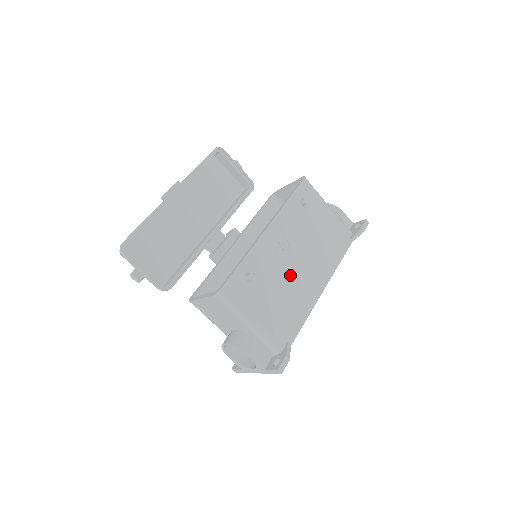
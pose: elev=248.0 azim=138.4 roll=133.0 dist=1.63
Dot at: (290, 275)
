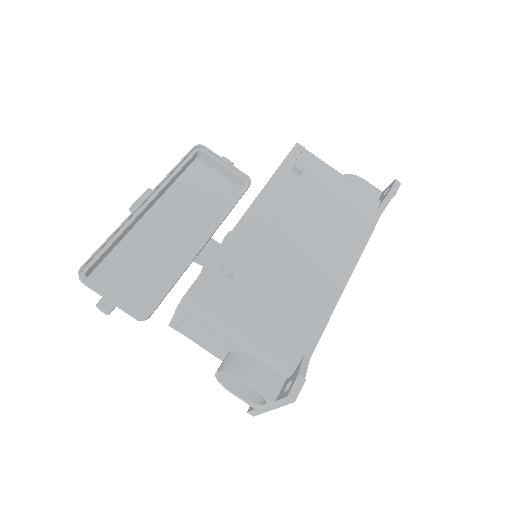
Dot at: (293, 263)
